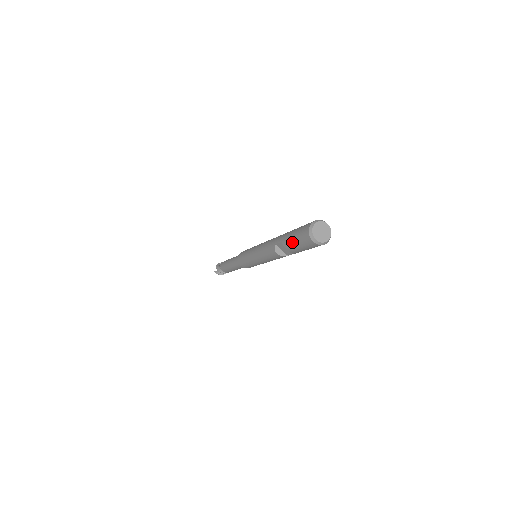
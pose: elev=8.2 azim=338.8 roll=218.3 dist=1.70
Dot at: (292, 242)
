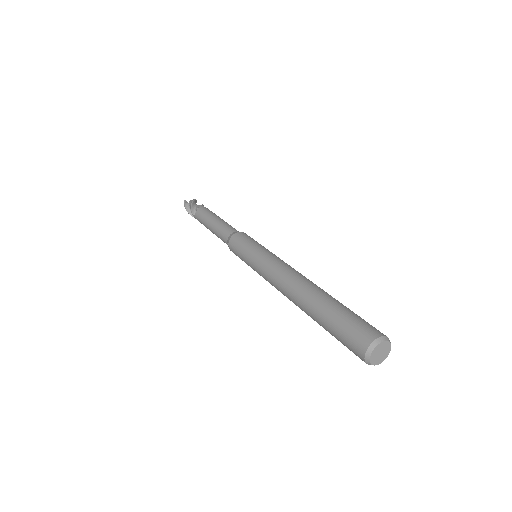
Dot at: occluded
